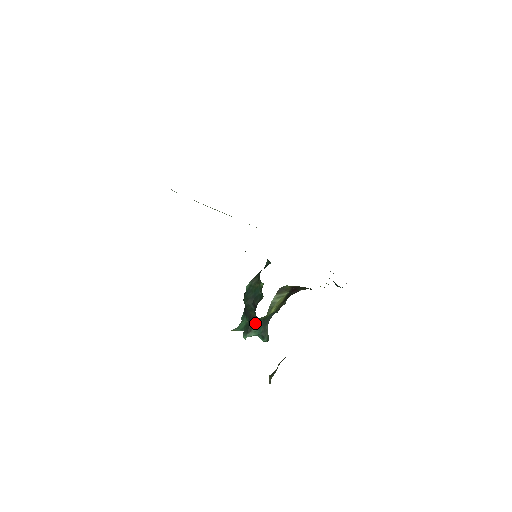
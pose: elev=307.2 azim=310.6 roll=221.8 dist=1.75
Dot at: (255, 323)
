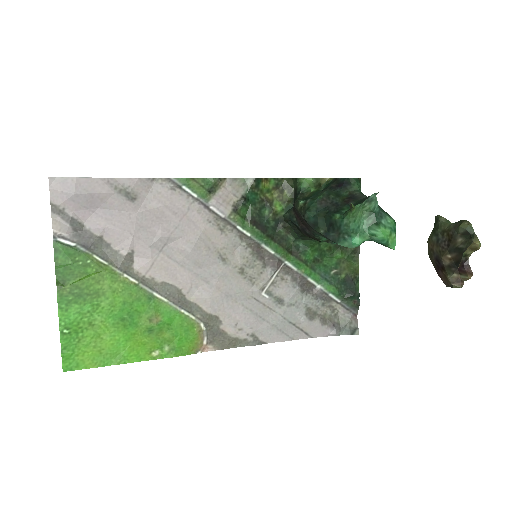
Dot at: (359, 193)
